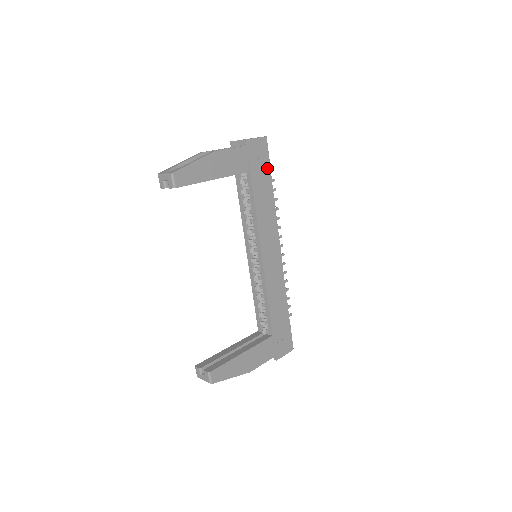
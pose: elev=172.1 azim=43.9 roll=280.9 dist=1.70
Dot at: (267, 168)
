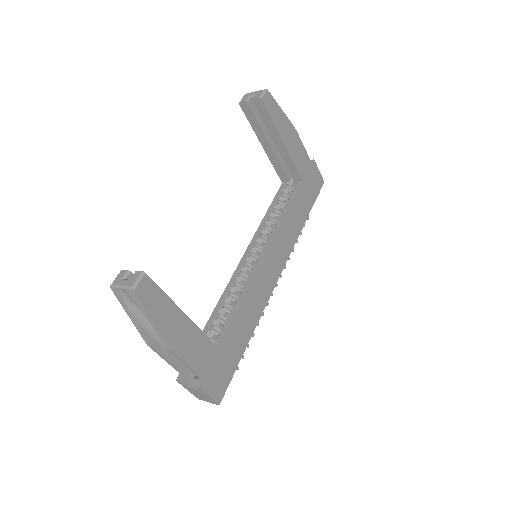
Dot at: (312, 200)
